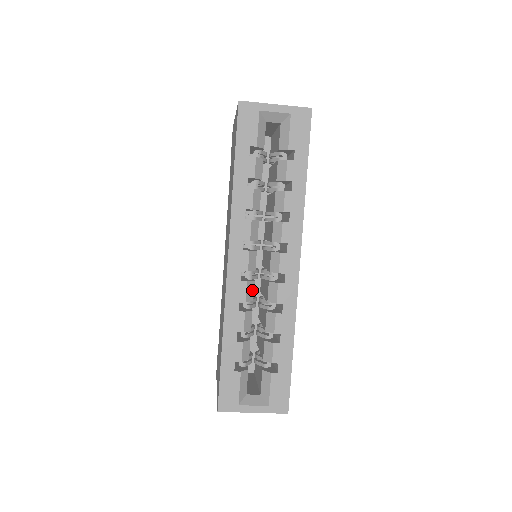
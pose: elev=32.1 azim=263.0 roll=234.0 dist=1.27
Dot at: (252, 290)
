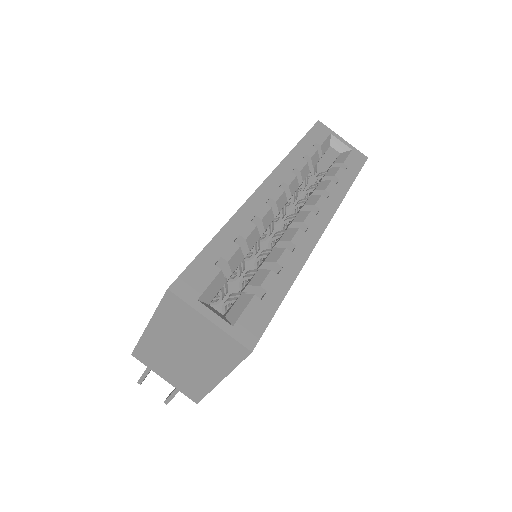
Dot at: (269, 221)
